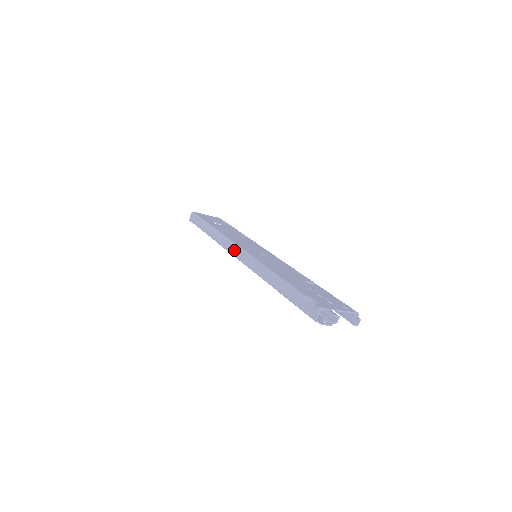
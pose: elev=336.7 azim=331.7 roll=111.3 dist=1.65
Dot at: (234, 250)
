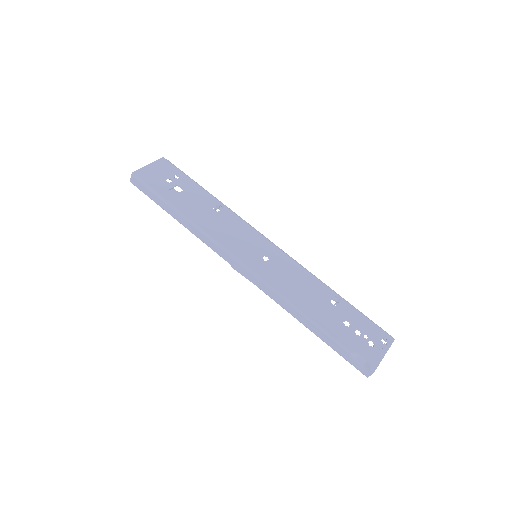
Dot at: (234, 265)
